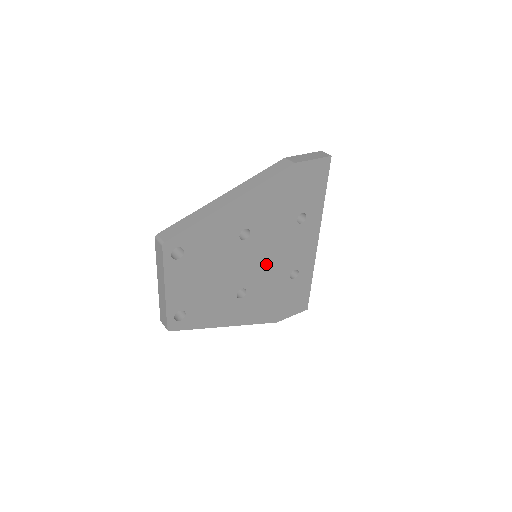
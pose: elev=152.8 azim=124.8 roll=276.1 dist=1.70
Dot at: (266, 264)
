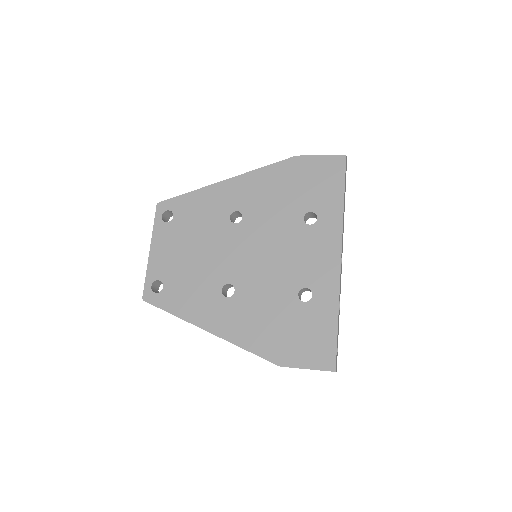
Dot at: (262, 263)
